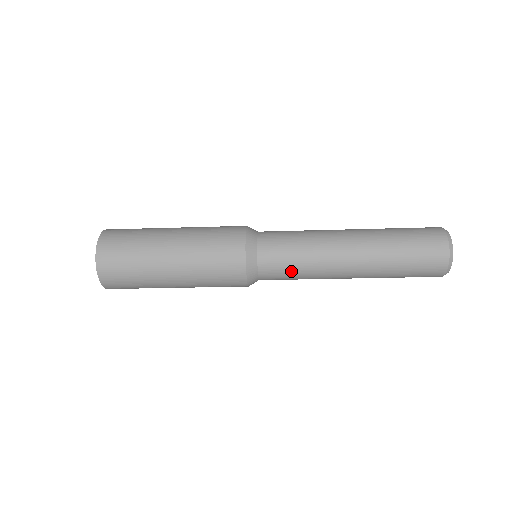
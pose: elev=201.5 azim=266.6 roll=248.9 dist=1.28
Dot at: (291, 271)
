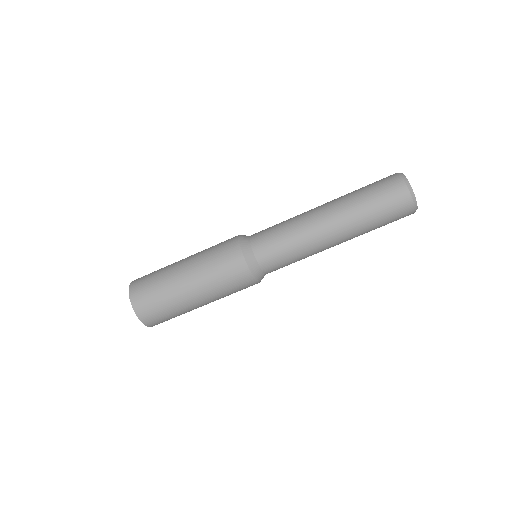
Dot at: (283, 249)
